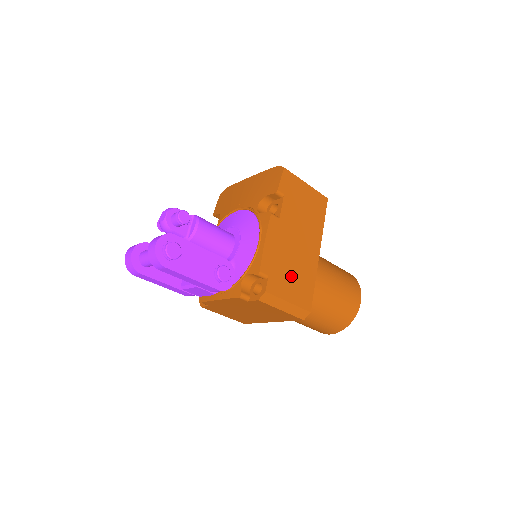
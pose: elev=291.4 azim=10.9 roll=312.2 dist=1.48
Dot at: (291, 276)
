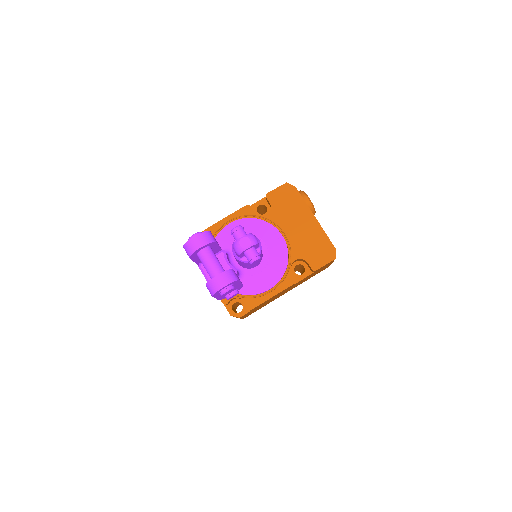
Dot at: (259, 307)
